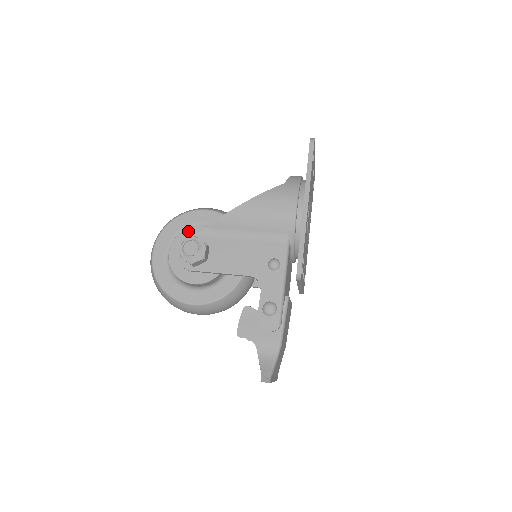
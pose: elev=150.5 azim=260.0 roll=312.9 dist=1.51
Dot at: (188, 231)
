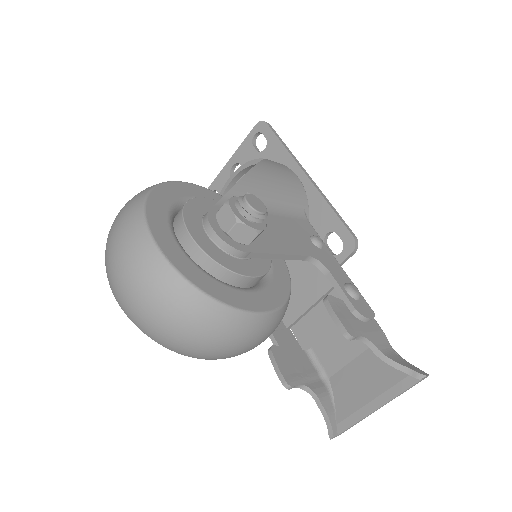
Dot at: (194, 203)
